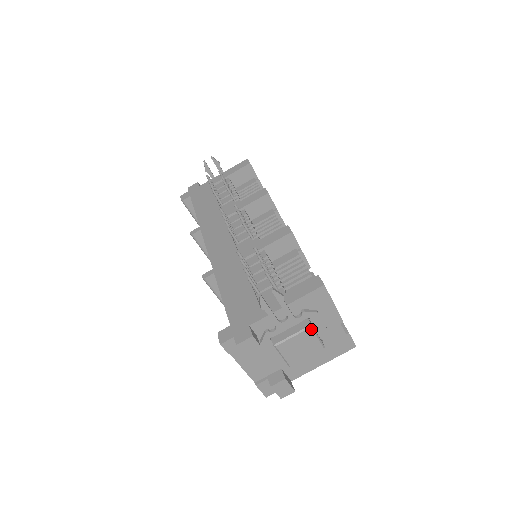
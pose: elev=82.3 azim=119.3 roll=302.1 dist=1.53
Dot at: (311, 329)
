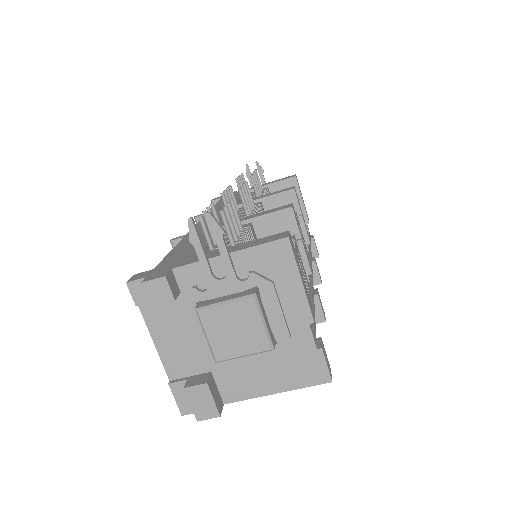
Dot at: (254, 301)
